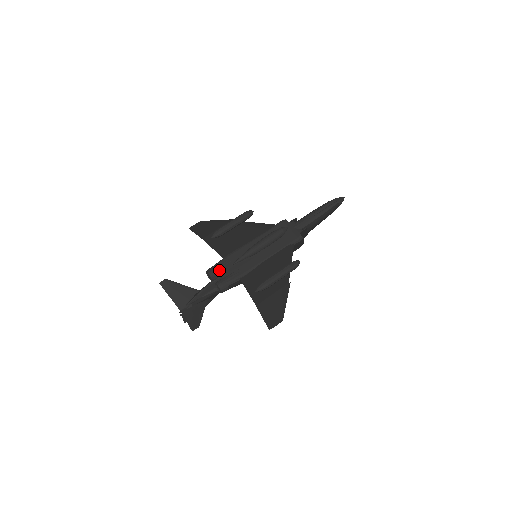
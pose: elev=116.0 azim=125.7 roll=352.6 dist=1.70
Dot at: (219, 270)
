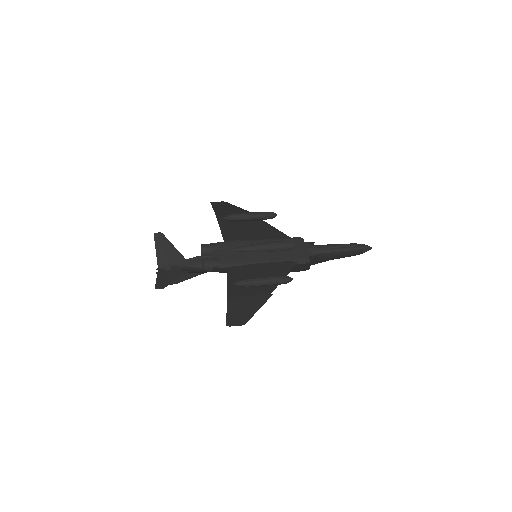
Dot at: (214, 249)
